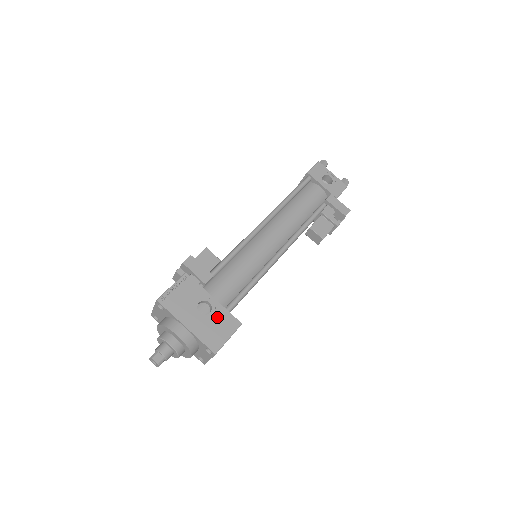
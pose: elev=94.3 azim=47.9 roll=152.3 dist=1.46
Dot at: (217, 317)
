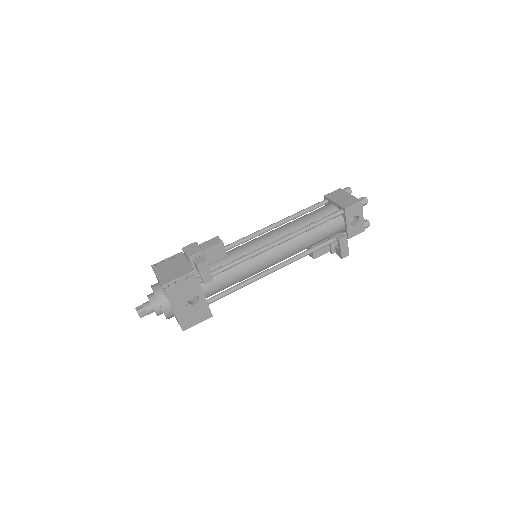
Dot at: (198, 308)
